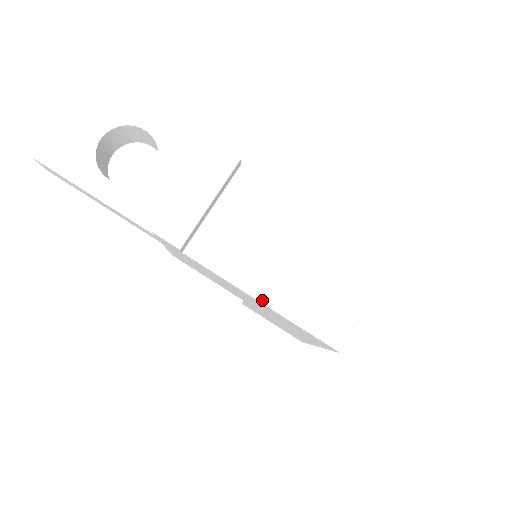
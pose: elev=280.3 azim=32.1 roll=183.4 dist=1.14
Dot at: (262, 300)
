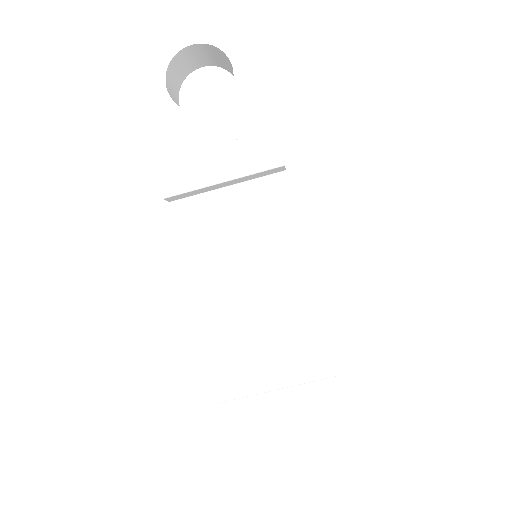
Dot at: (195, 301)
